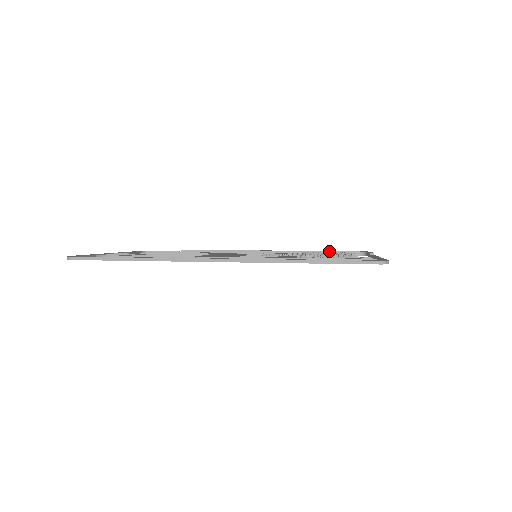
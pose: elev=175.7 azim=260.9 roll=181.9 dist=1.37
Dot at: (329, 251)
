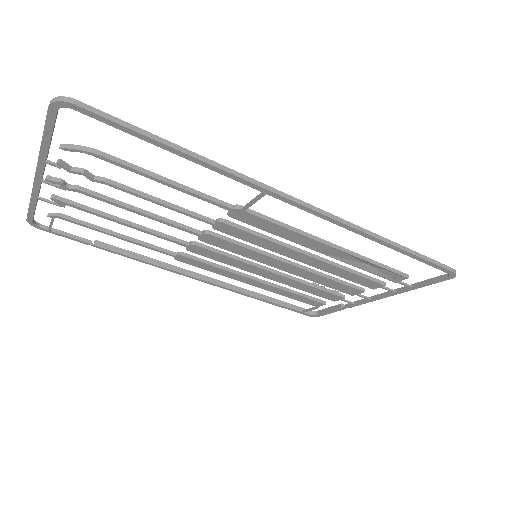
Dot at: (280, 300)
